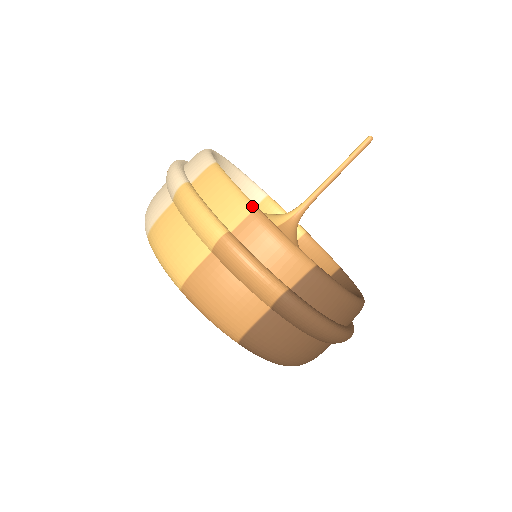
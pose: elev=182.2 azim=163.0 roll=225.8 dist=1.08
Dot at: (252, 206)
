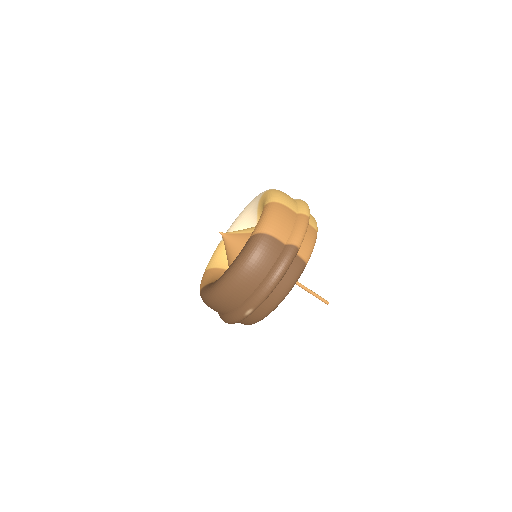
Dot at: occluded
